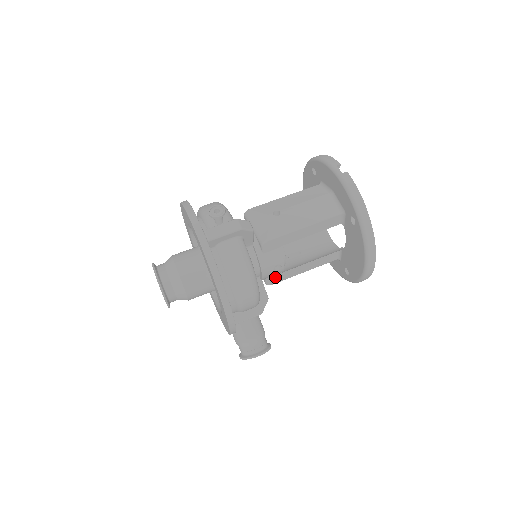
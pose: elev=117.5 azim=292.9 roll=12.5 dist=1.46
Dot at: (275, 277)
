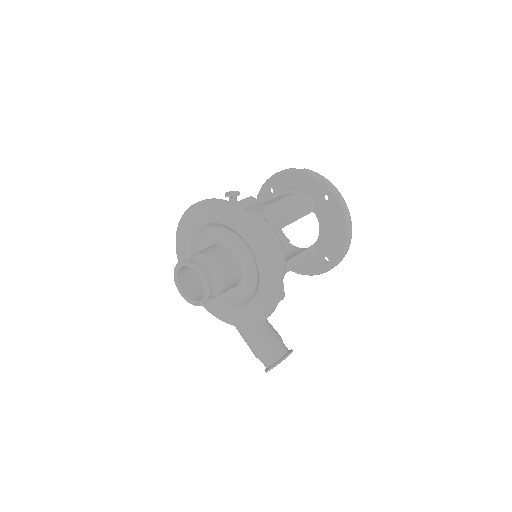
Dot at: occluded
